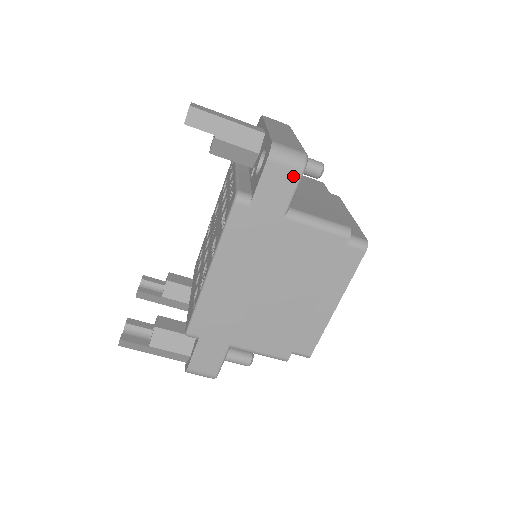
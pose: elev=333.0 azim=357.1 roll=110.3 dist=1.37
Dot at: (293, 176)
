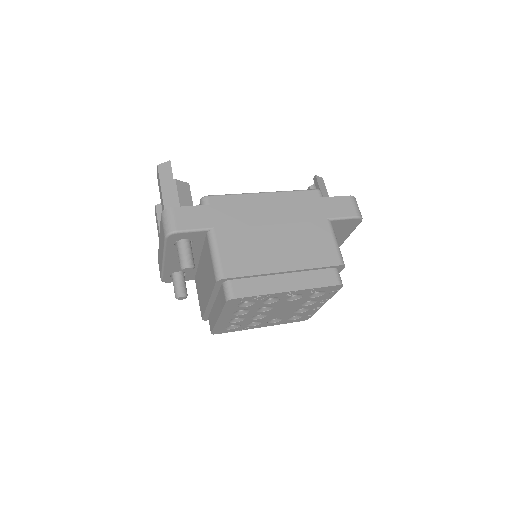
Dot at: (352, 212)
